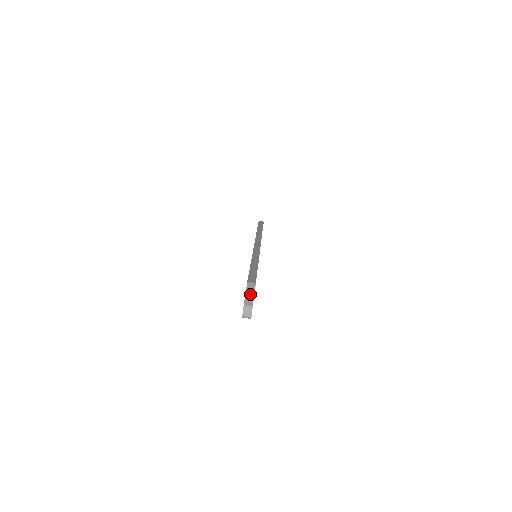
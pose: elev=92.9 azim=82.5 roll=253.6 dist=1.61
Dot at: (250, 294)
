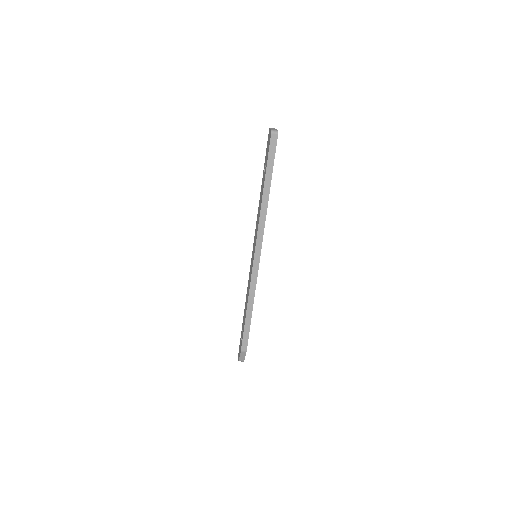
Dot at: (242, 357)
